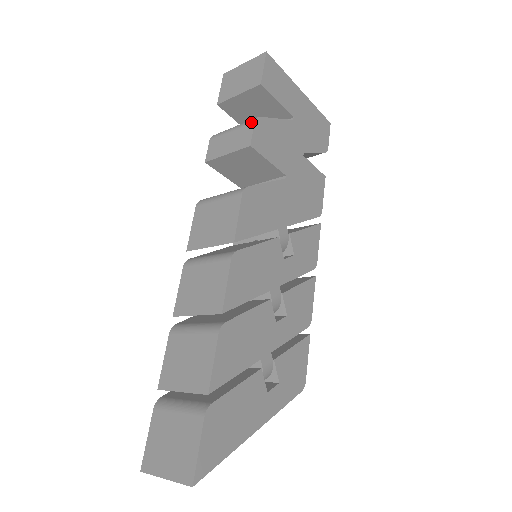
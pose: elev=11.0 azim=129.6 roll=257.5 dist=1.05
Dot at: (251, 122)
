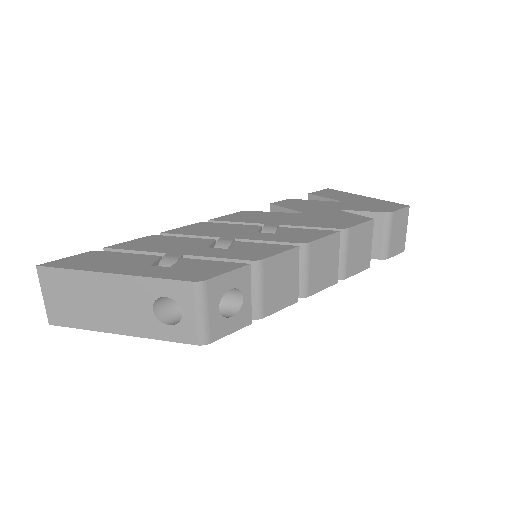
Dot at: occluded
